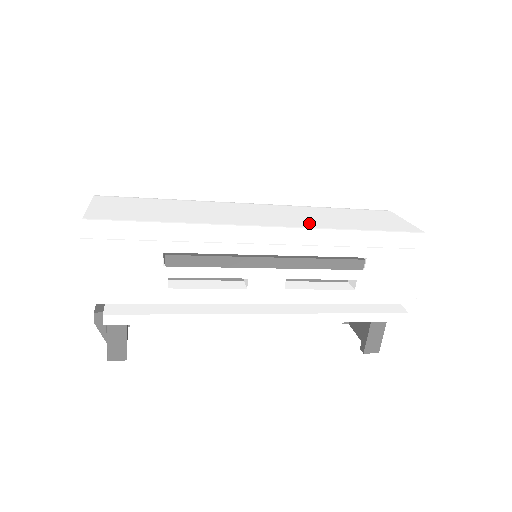
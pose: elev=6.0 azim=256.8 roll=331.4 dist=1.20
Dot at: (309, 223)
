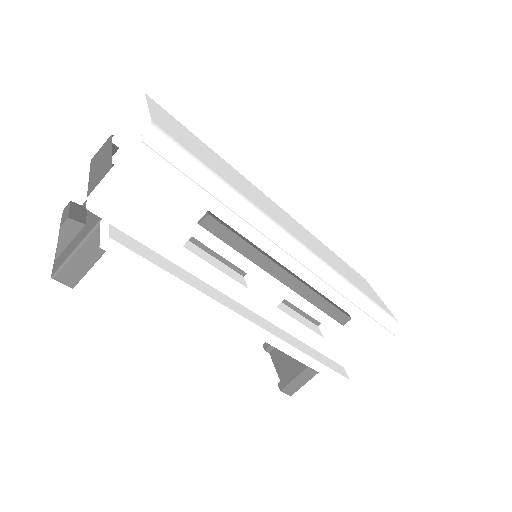
Dot at: (326, 258)
